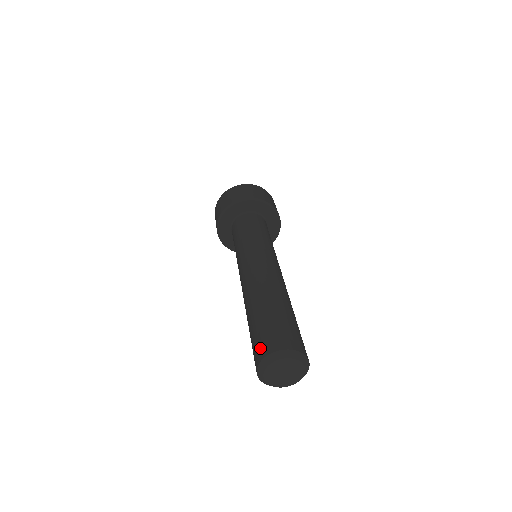
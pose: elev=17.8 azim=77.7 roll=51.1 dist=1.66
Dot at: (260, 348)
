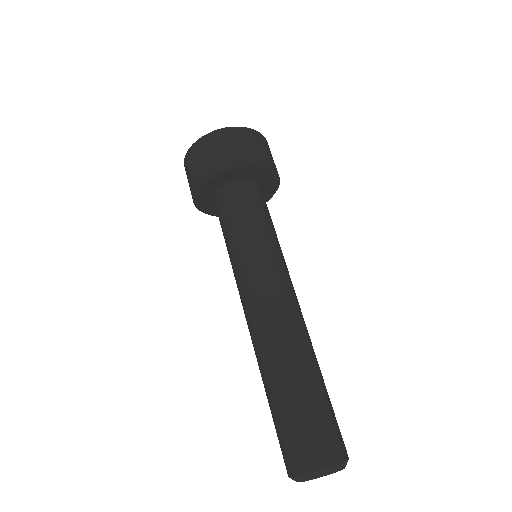
Dot at: (314, 450)
